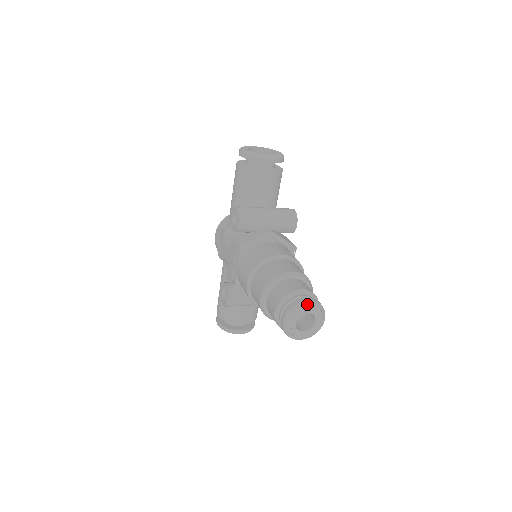
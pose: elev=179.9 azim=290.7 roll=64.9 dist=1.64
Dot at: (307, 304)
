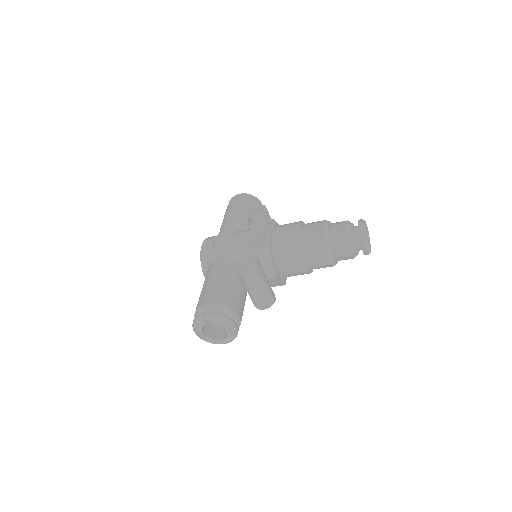
Dot at: occluded
